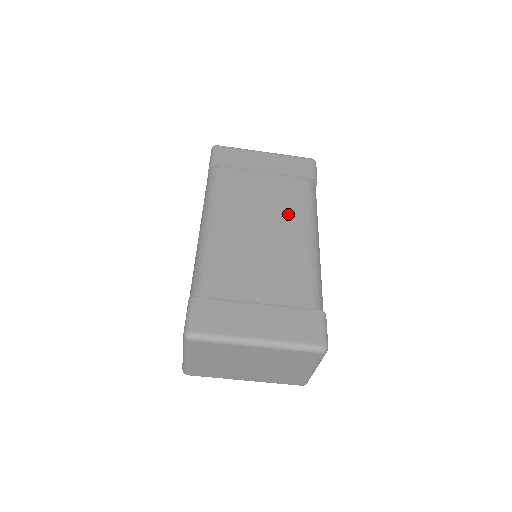
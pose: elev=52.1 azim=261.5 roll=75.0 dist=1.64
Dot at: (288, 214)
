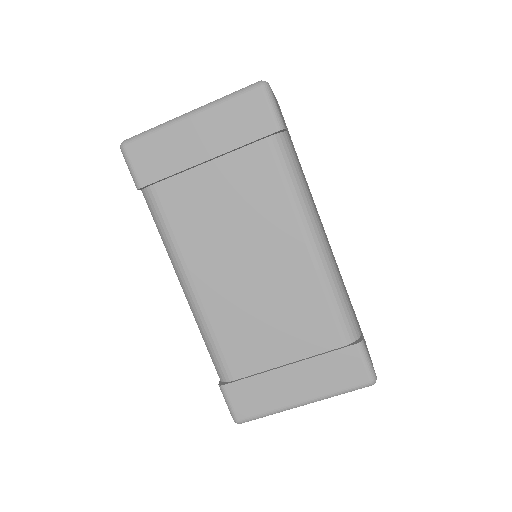
Dot at: (269, 222)
